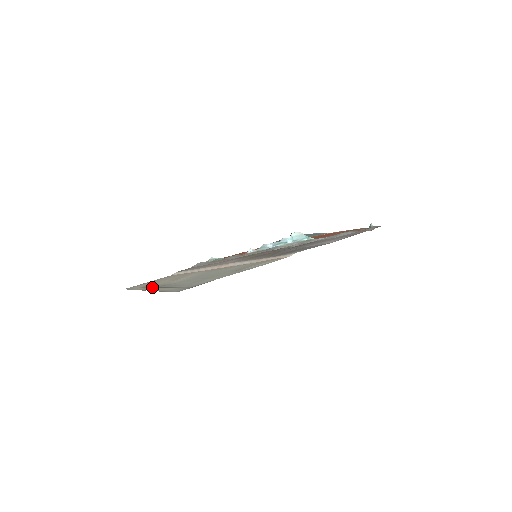
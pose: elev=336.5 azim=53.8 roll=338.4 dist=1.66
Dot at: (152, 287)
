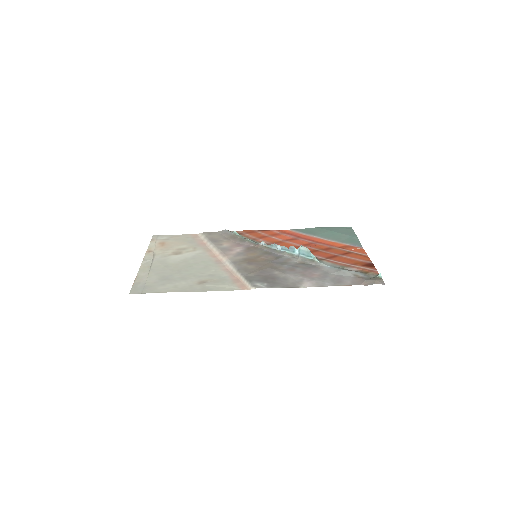
Dot at: (154, 255)
